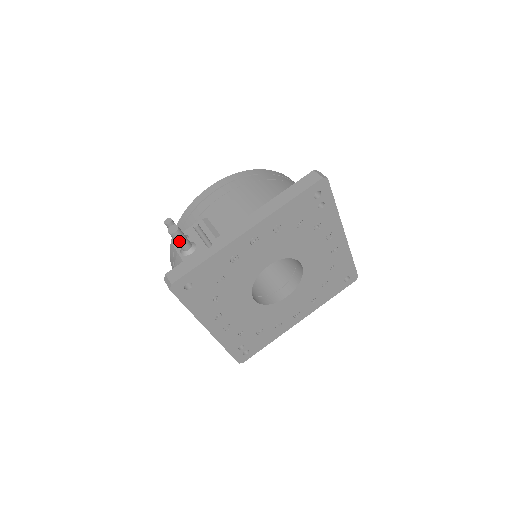
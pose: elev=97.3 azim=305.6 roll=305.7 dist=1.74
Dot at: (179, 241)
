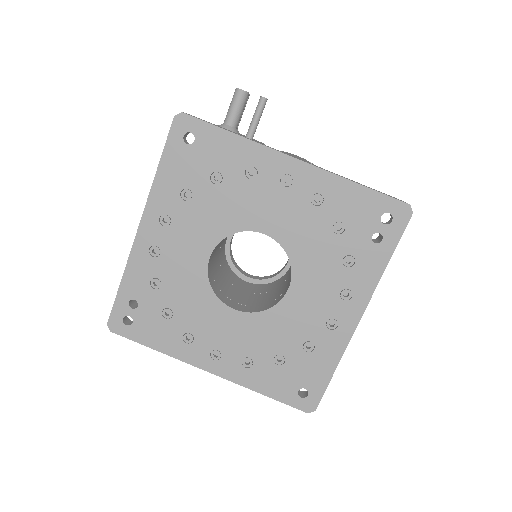
Dot at: (234, 105)
